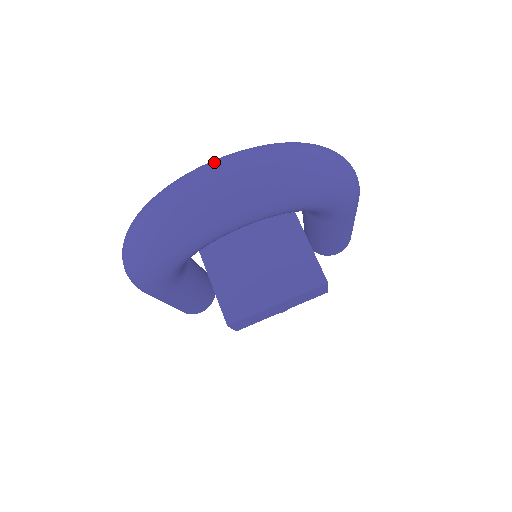
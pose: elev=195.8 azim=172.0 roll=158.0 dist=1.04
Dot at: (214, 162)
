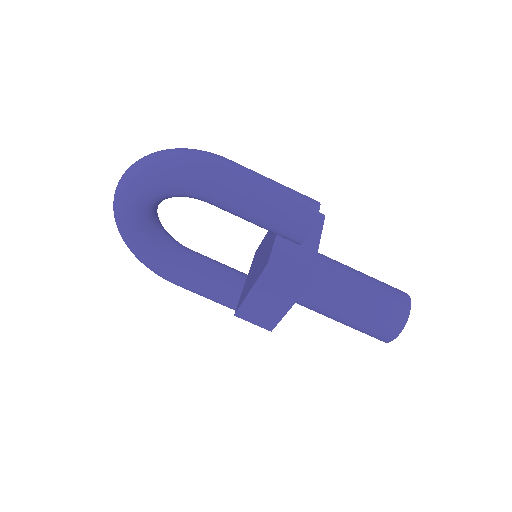
Dot at: occluded
